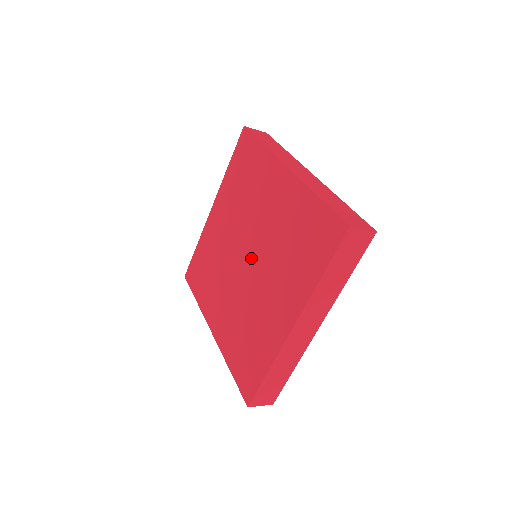
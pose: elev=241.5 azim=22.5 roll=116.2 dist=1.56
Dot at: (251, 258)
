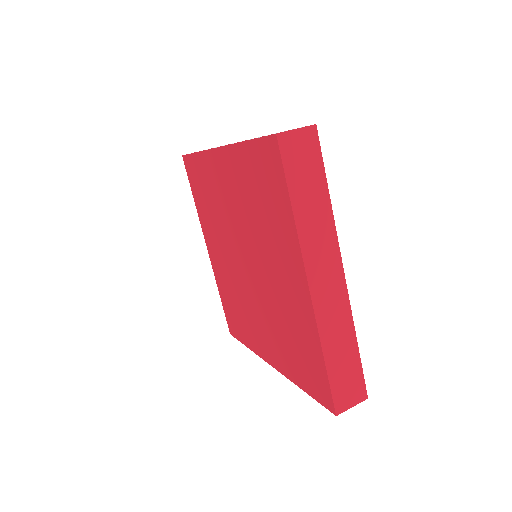
Dot at: (248, 259)
